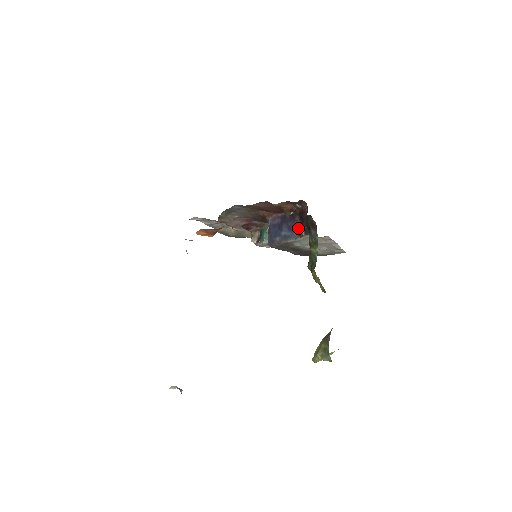
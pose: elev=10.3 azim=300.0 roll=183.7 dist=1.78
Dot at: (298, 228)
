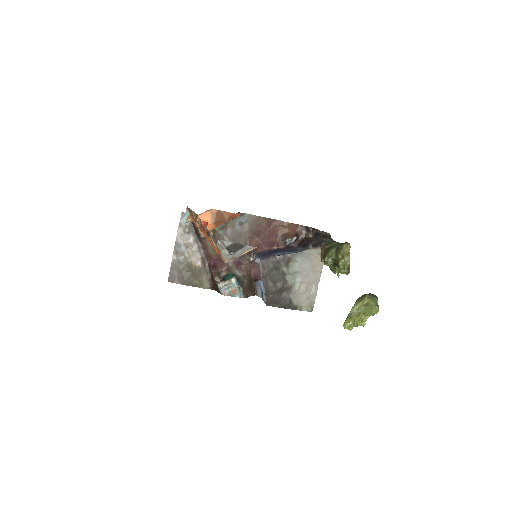
Dot at: (299, 249)
